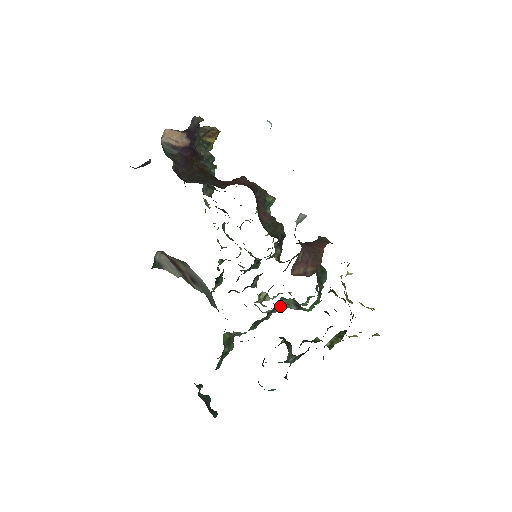
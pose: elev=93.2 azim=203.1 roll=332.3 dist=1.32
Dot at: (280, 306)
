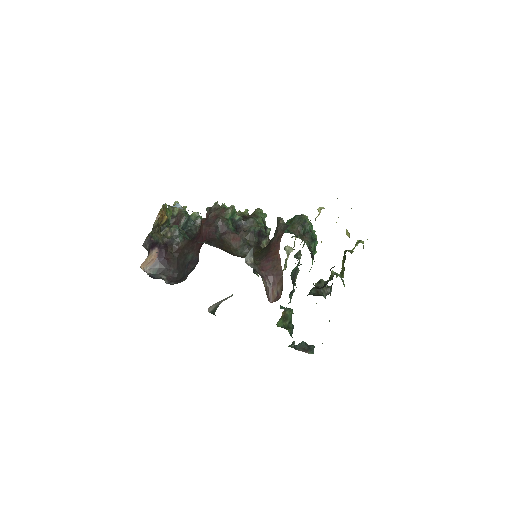
Dot at: (296, 268)
